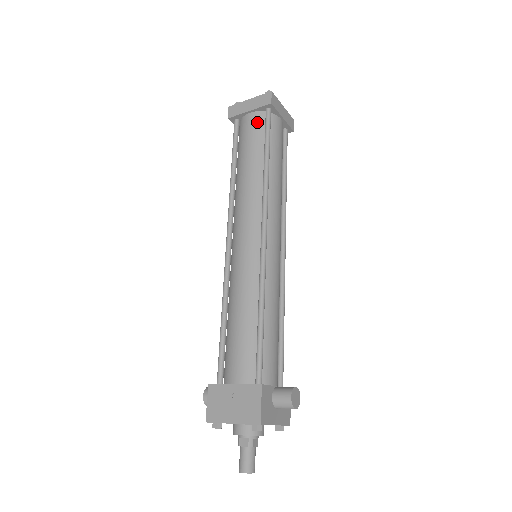
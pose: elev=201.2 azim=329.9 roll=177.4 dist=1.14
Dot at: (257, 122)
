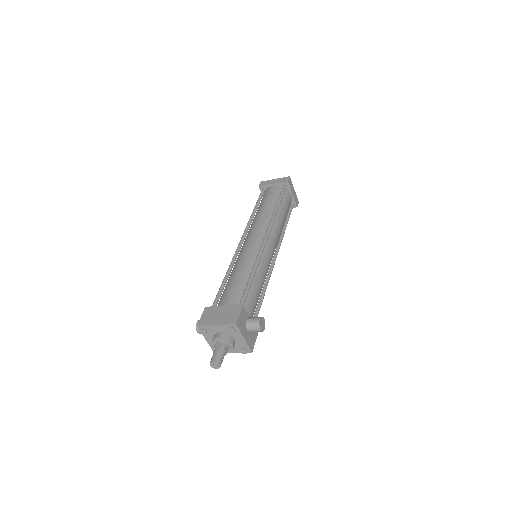
Dot at: (277, 190)
